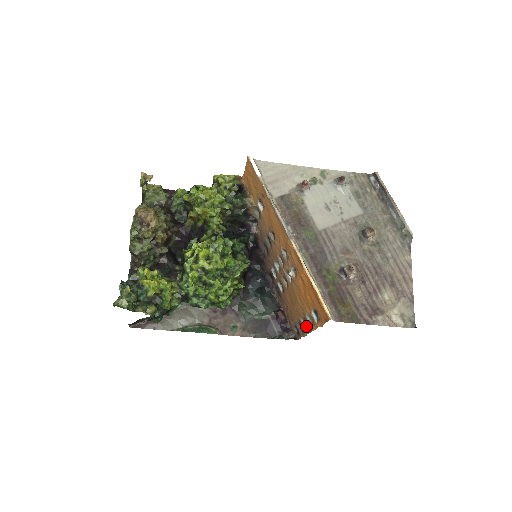
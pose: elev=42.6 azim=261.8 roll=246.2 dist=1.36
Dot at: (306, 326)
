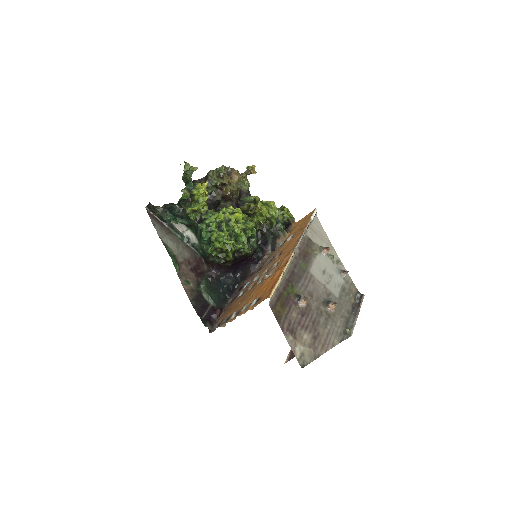
Dot at: (234, 317)
